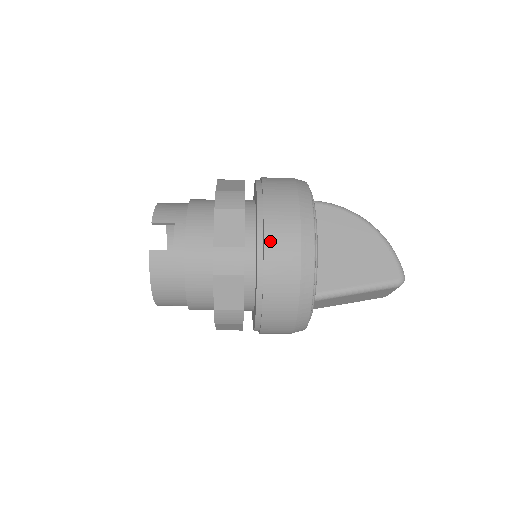
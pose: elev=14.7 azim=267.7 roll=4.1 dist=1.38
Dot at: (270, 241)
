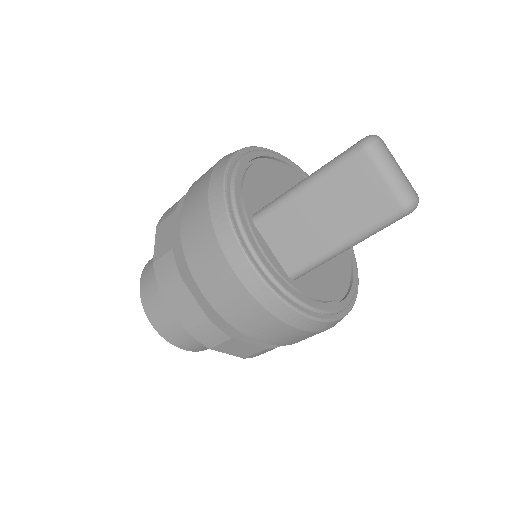
Dot at: occluded
